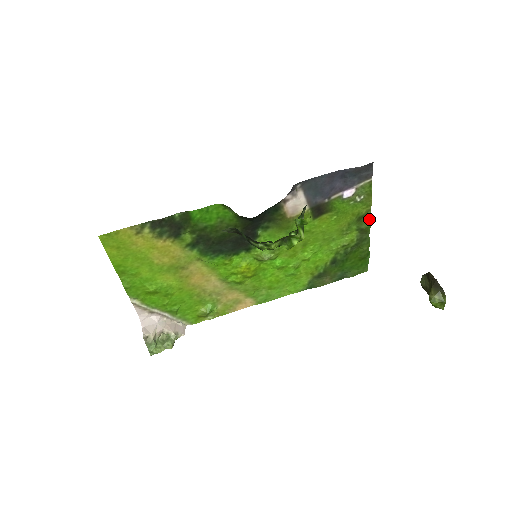
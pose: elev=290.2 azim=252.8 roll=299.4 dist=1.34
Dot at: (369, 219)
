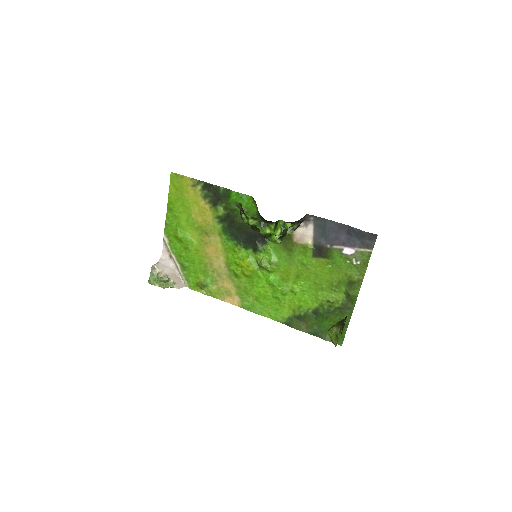
Dot at: (358, 289)
